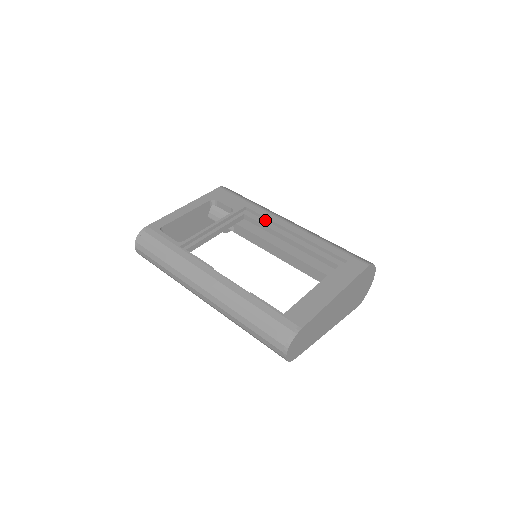
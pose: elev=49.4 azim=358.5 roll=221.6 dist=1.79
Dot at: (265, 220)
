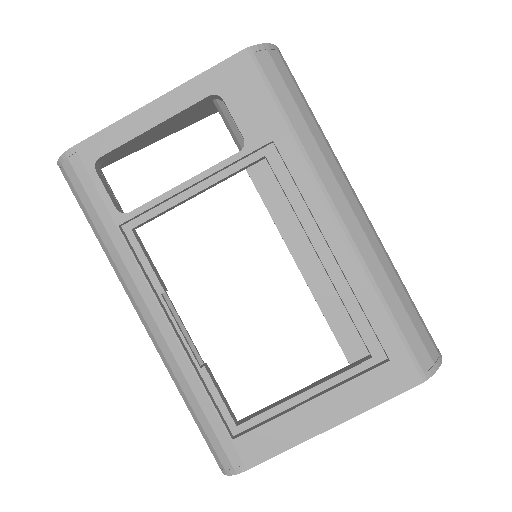
Dot at: (298, 189)
